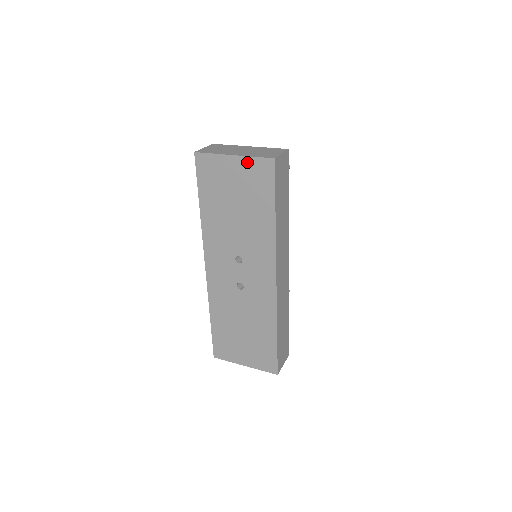
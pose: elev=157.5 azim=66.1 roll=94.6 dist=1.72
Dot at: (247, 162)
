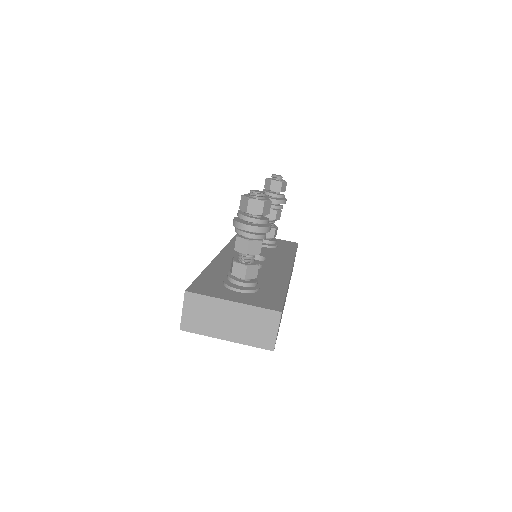
Dot at: occluded
